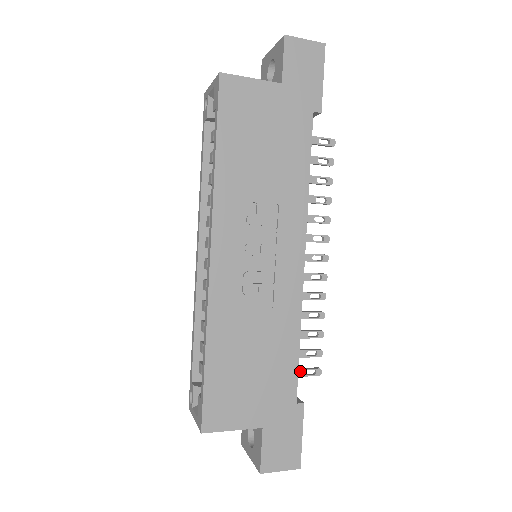
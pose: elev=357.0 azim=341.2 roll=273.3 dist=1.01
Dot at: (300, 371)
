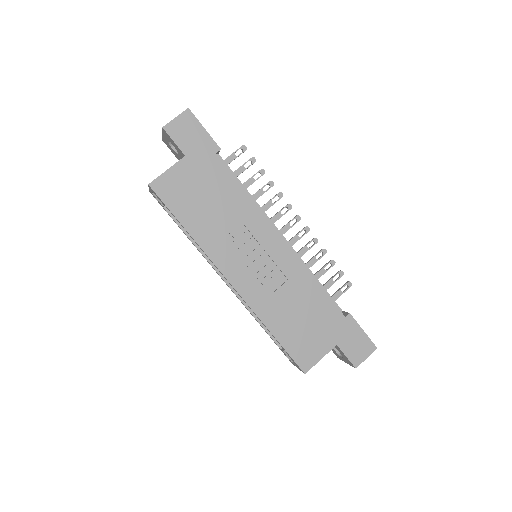
Dot at: (338, 293)
